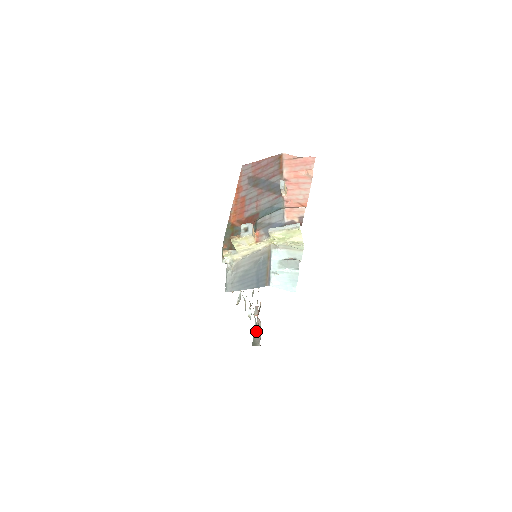
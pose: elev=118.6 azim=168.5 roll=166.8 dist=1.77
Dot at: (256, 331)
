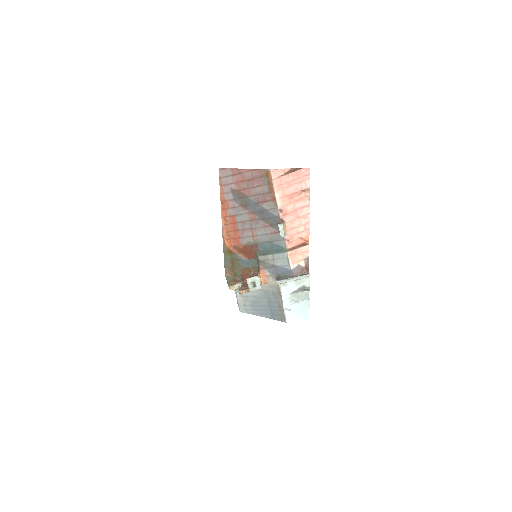
Dot at: occluded
